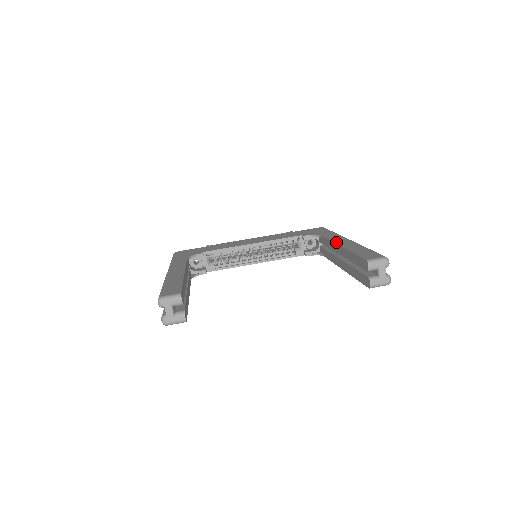
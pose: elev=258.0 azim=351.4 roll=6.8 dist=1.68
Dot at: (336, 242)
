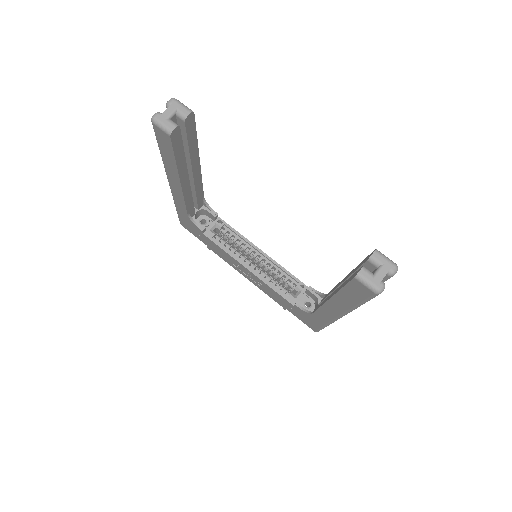
Dot at: occluded
